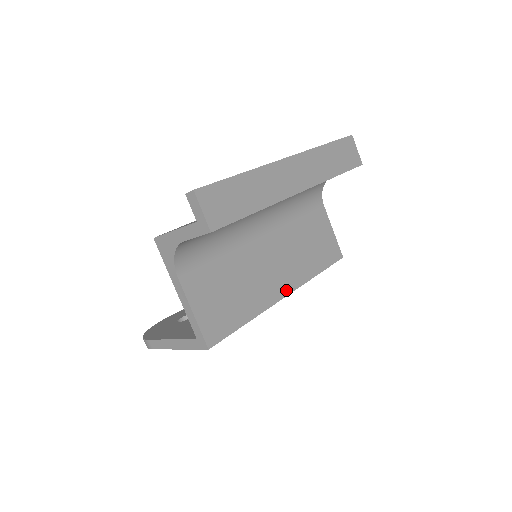
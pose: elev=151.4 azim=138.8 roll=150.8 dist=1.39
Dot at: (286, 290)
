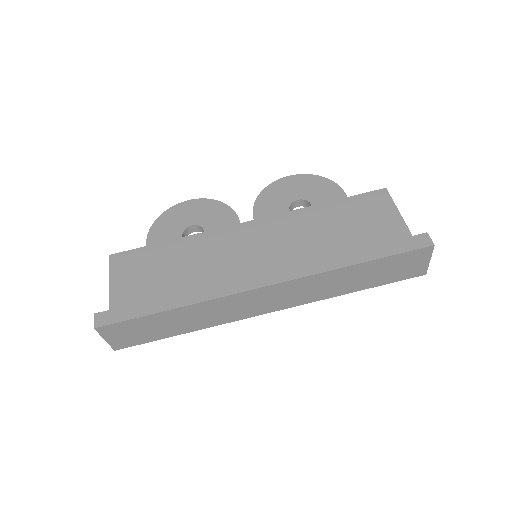
Dot at: occluded
